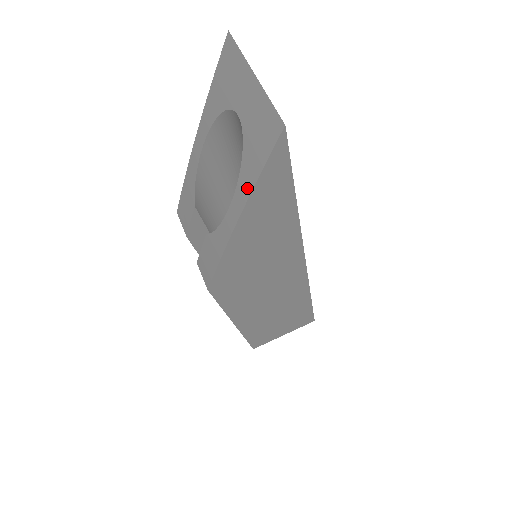
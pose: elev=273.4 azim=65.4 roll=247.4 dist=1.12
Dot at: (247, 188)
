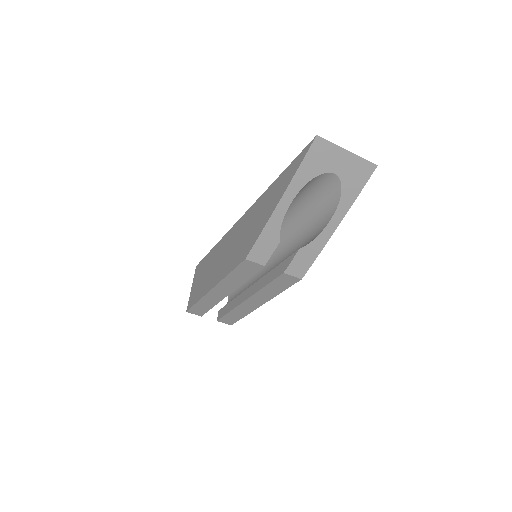
Dot at: (349, 204)
